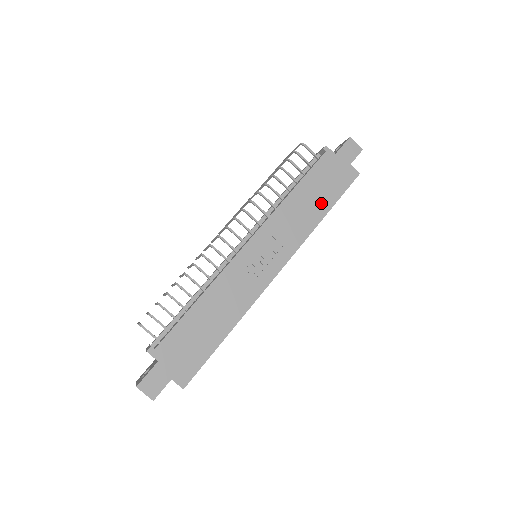
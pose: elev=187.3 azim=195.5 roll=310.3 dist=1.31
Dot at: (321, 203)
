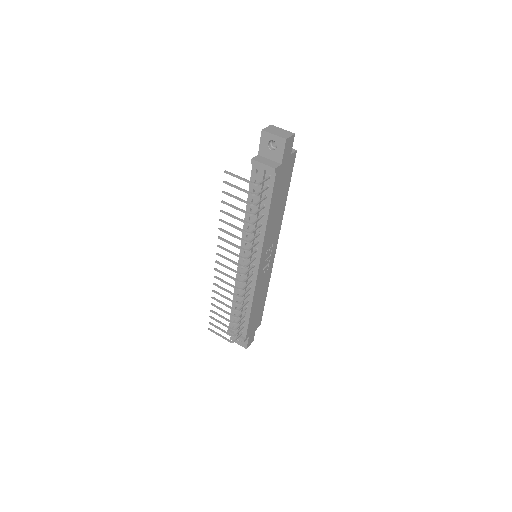
Dot at: (283, 199)
